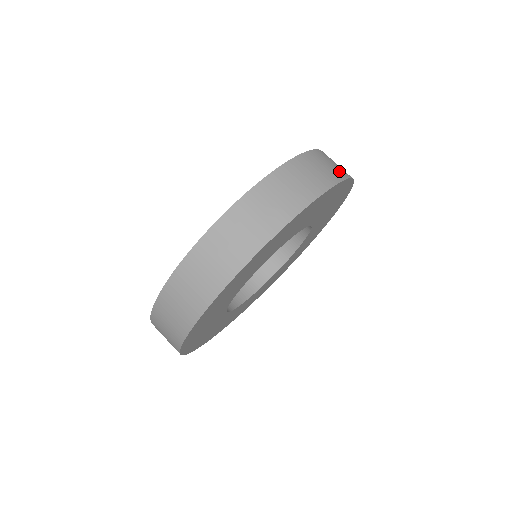
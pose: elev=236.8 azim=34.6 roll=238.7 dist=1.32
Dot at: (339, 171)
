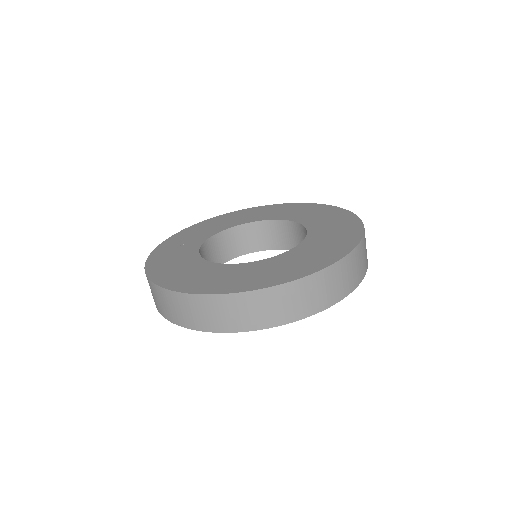
Dot at: occluded
